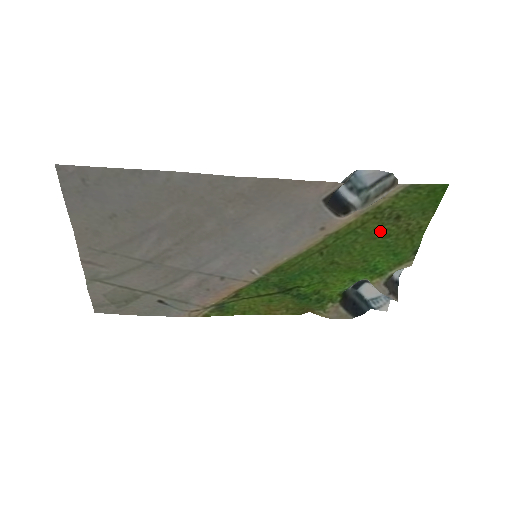
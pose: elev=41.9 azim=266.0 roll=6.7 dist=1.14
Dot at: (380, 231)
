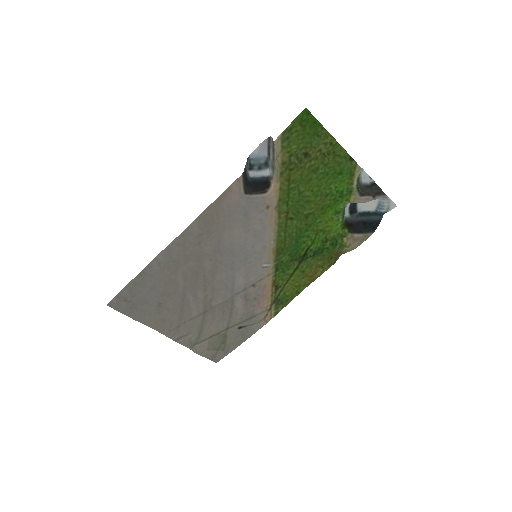
Dot at: (307, 173)
